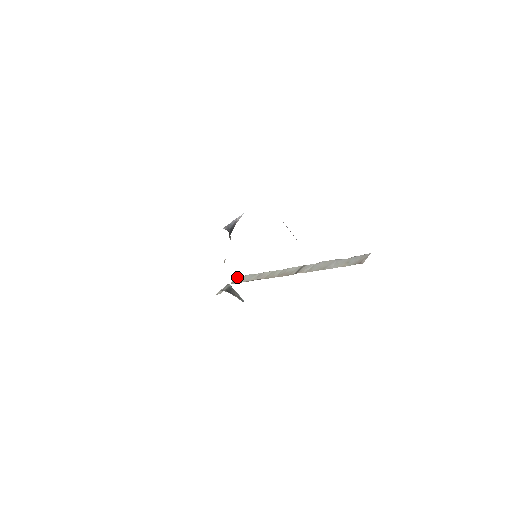
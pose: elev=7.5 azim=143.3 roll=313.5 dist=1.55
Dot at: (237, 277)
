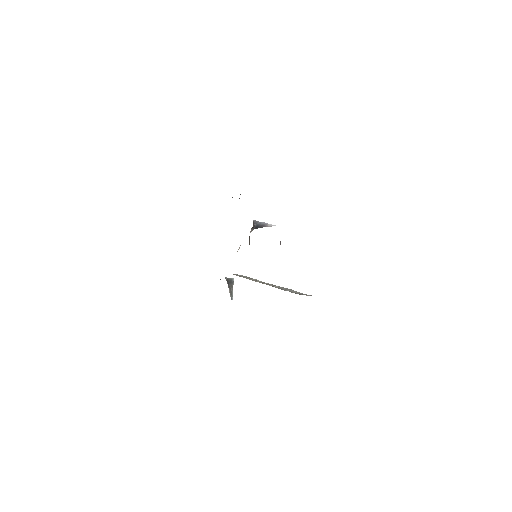
Dot at: occluded
